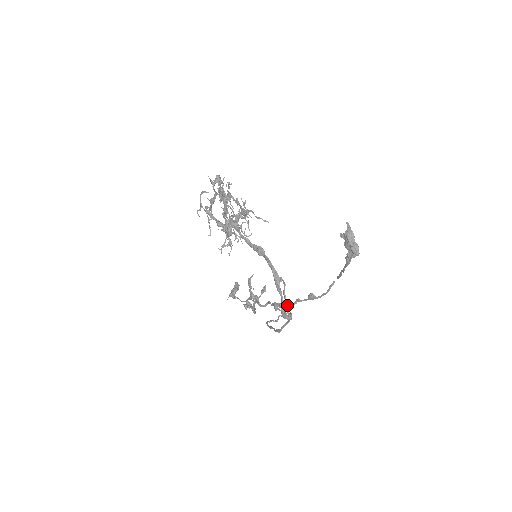
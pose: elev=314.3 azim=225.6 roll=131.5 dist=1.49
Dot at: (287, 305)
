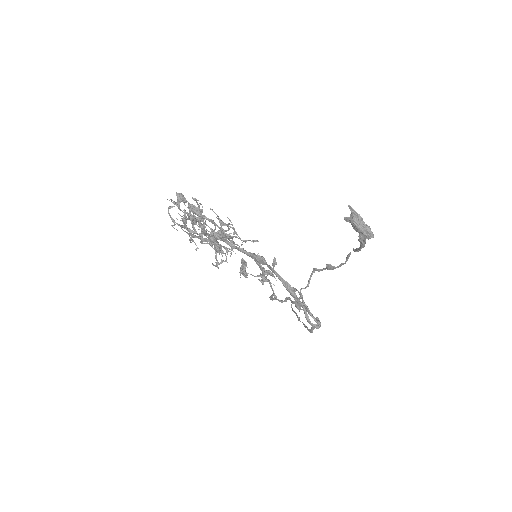
Dot at: (311, 313)
